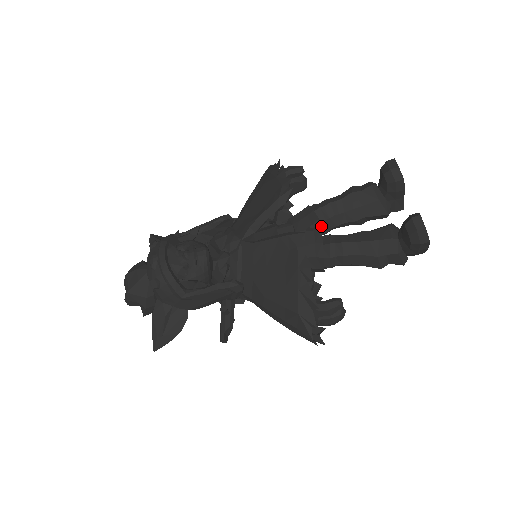
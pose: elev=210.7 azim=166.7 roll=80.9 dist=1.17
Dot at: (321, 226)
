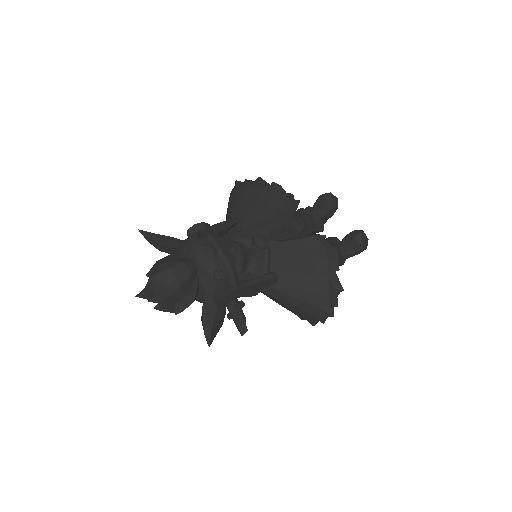
Dot at: (298, 234)
